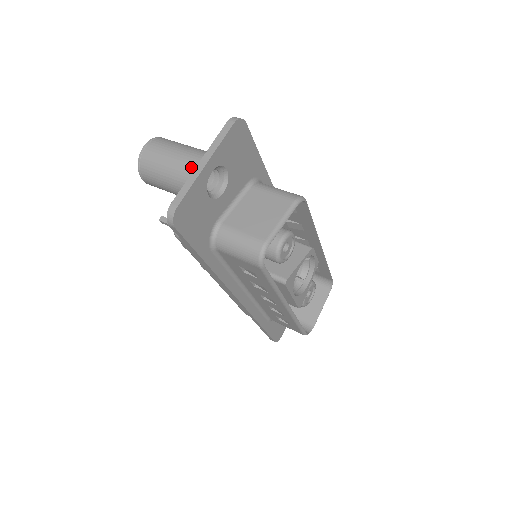
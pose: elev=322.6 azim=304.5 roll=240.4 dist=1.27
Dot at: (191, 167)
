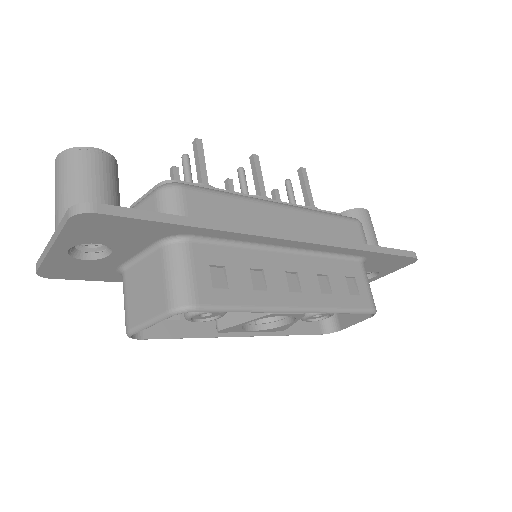
Dot at: occluded
